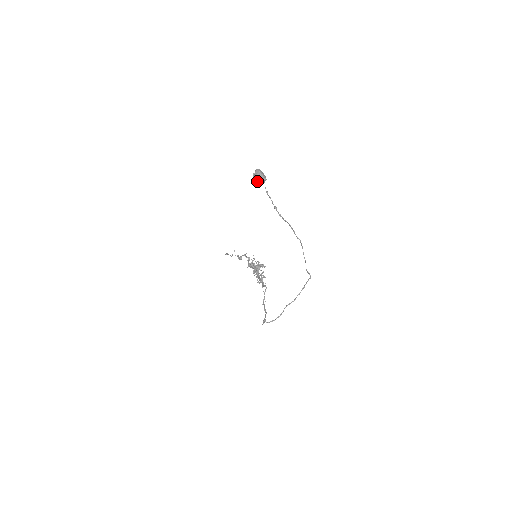
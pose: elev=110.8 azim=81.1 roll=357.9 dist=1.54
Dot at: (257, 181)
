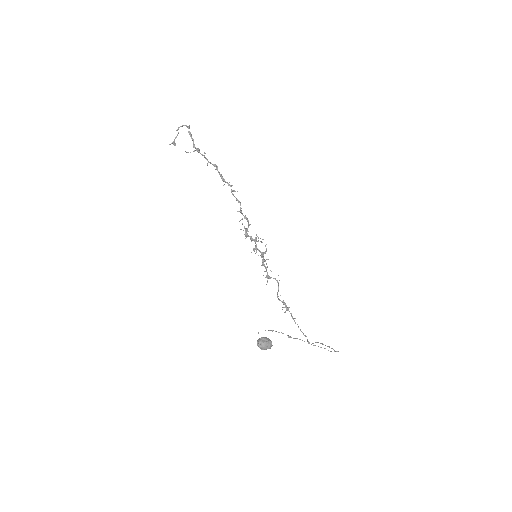
Dot at: occluded
